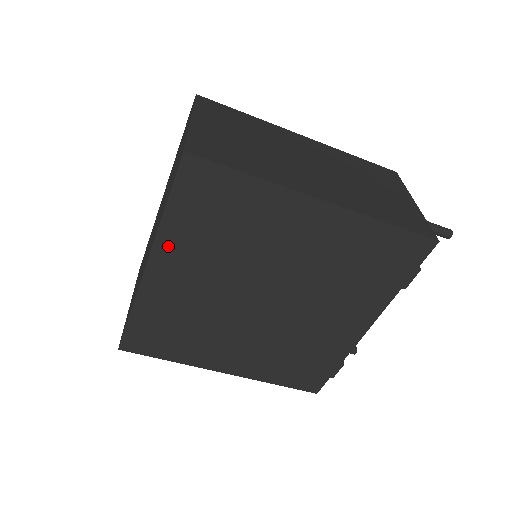
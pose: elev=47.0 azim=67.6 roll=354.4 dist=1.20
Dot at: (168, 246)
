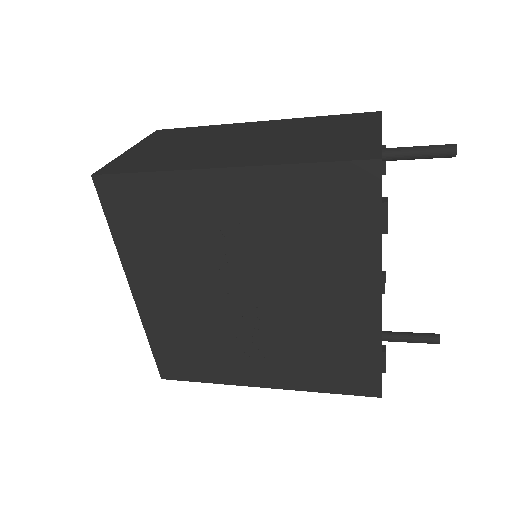
Dot at: (134, 265)
